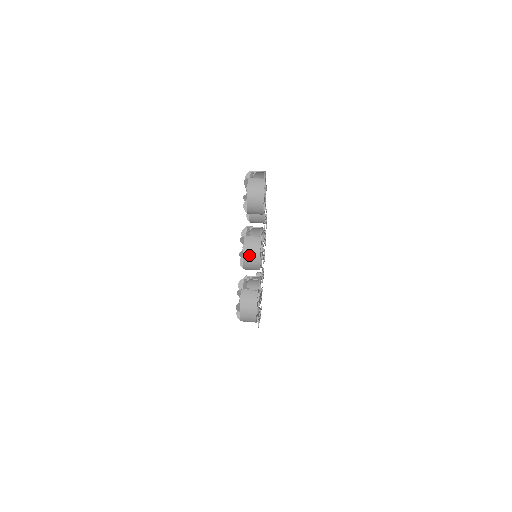
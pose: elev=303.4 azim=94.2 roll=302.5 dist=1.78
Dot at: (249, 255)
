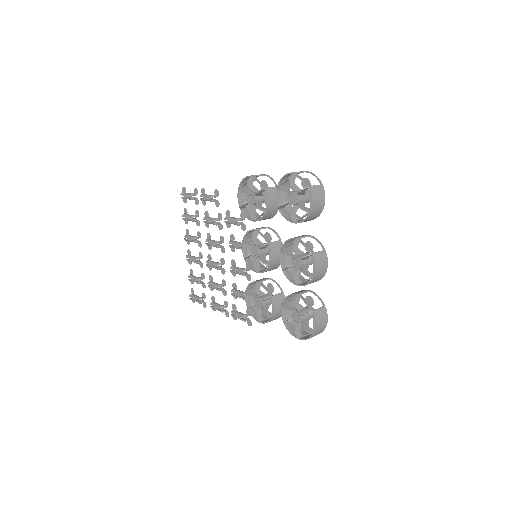
Dot at: (319, 273)
